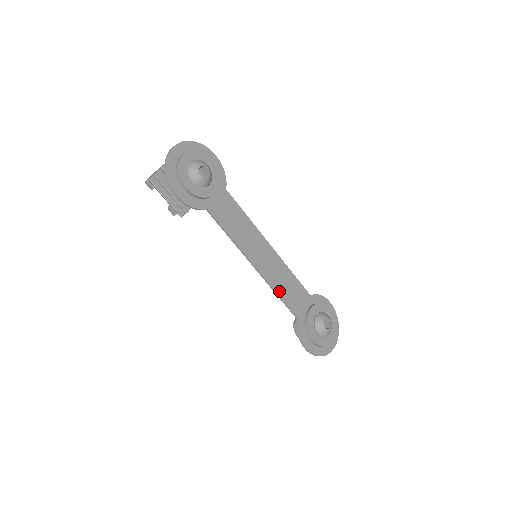
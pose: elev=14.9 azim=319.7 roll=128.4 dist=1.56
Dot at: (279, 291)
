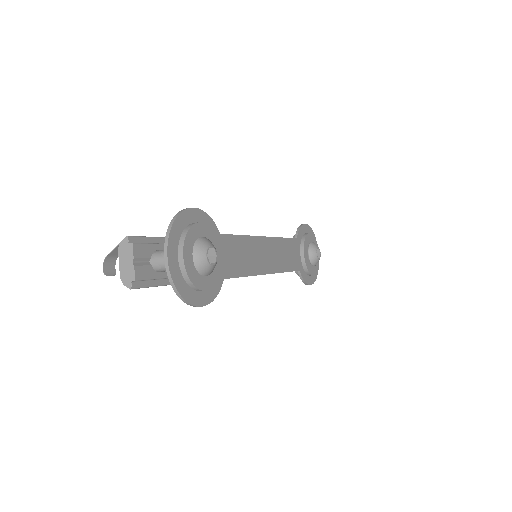
Dot at: (285, 268)
